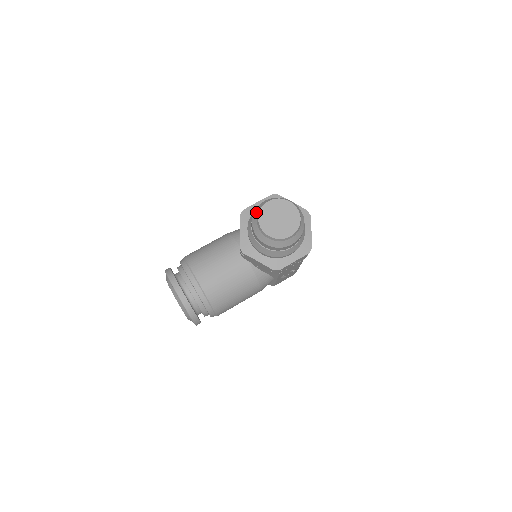
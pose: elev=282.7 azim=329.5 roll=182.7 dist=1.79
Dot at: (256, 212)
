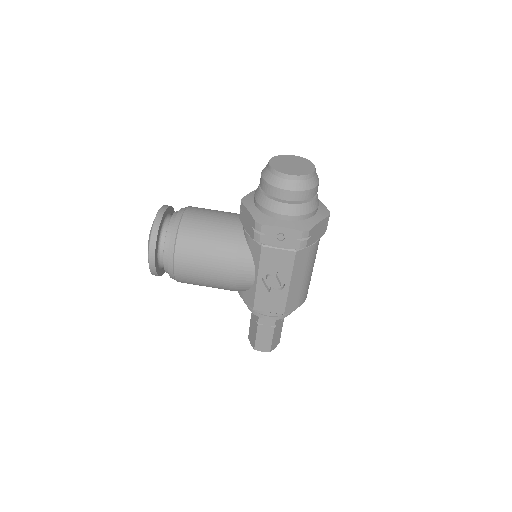
Dot at: occluded
